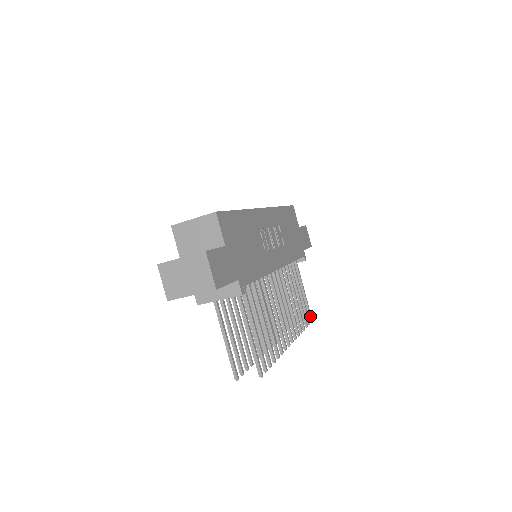
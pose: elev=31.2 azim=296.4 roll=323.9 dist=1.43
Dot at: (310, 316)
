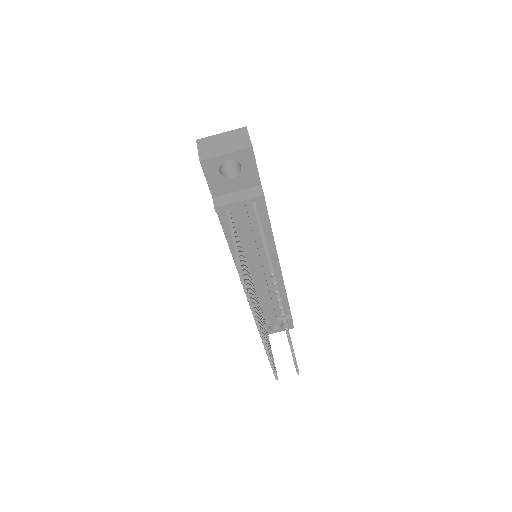
Dot at: occluded
